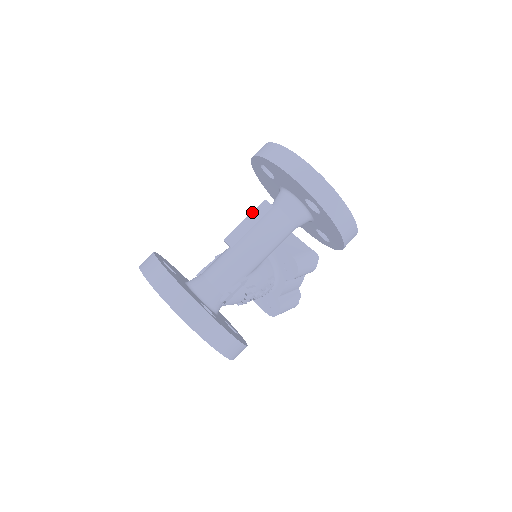
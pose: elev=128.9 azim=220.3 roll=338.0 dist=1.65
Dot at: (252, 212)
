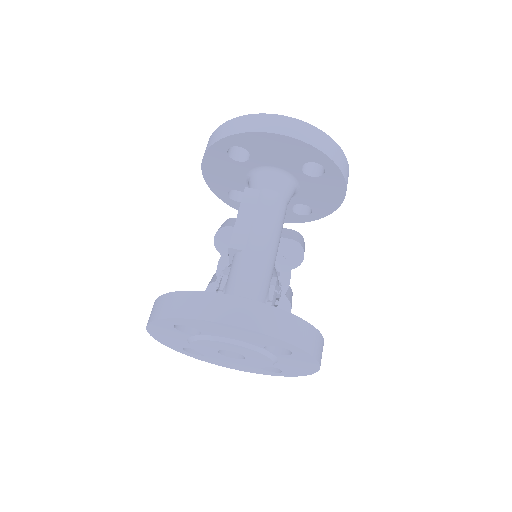
Dot at: (240, 205)
